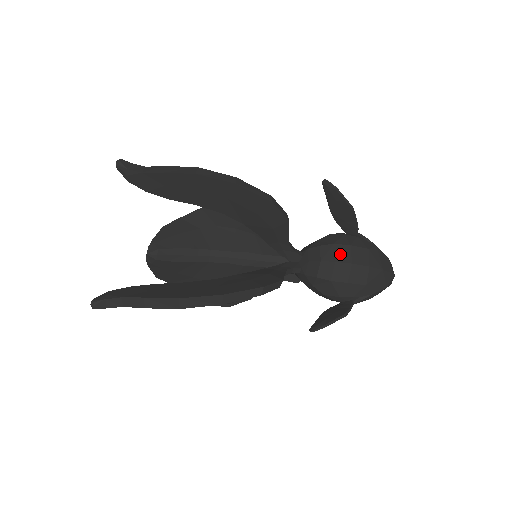
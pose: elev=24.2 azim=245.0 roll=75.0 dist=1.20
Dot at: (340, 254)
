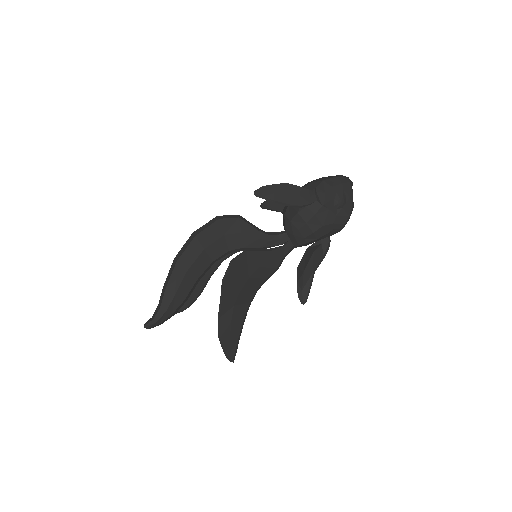
Dot at: occluded
